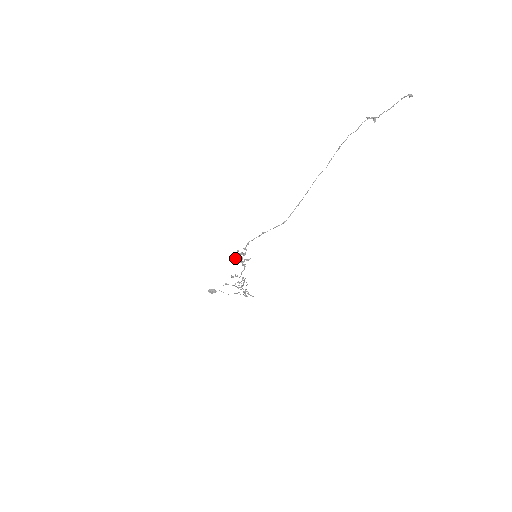
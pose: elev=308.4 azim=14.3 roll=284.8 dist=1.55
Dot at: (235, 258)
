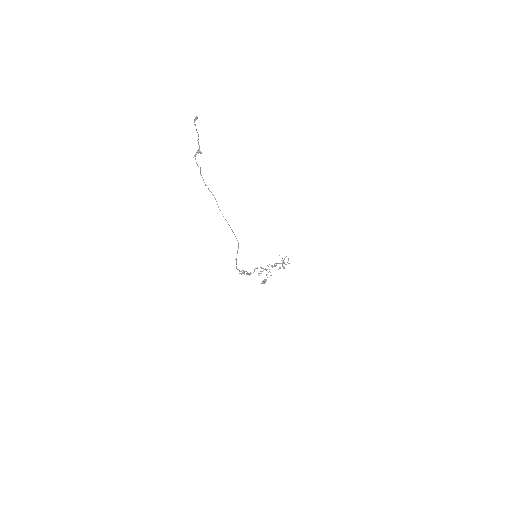
Dot at: (244, 274)
